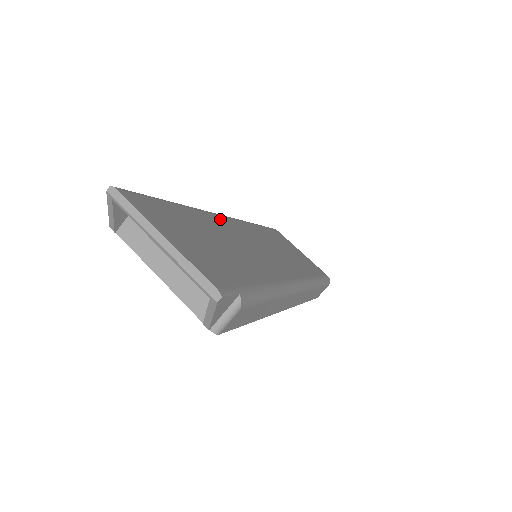
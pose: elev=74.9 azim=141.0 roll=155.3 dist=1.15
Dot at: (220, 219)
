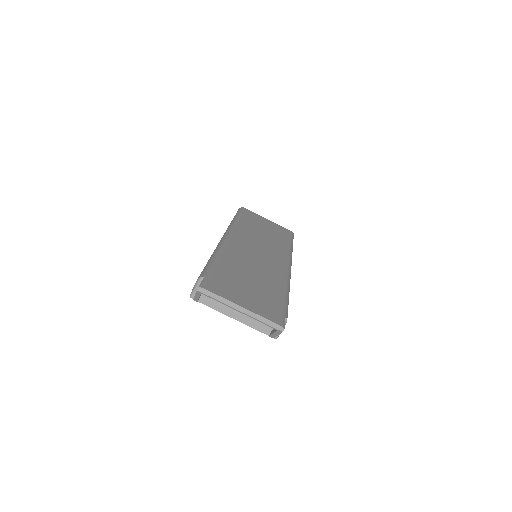
Dot at: (231, 247)
